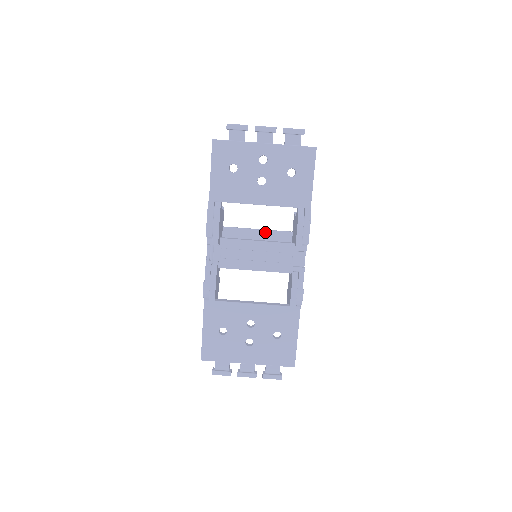
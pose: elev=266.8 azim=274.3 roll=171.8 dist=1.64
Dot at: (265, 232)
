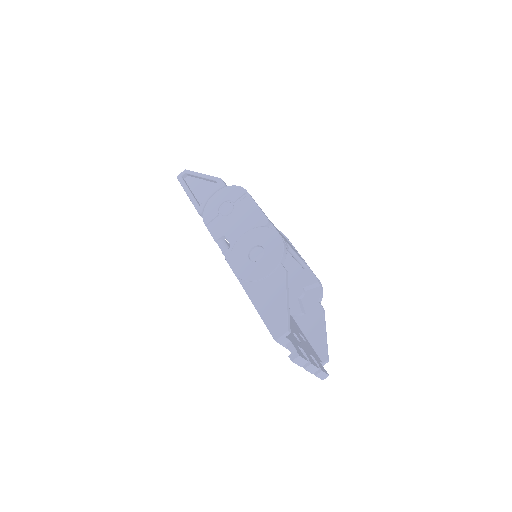
Dot at: (292, 256)
